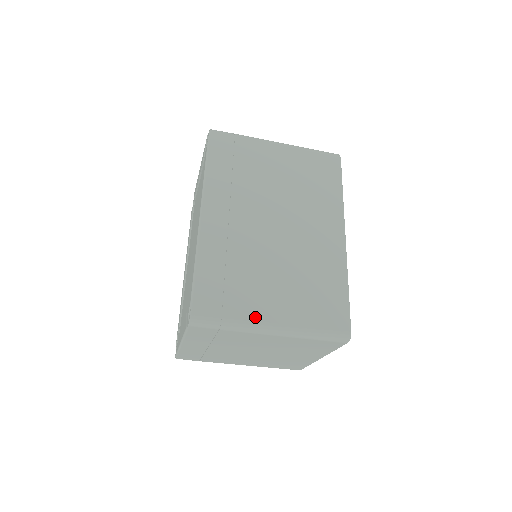
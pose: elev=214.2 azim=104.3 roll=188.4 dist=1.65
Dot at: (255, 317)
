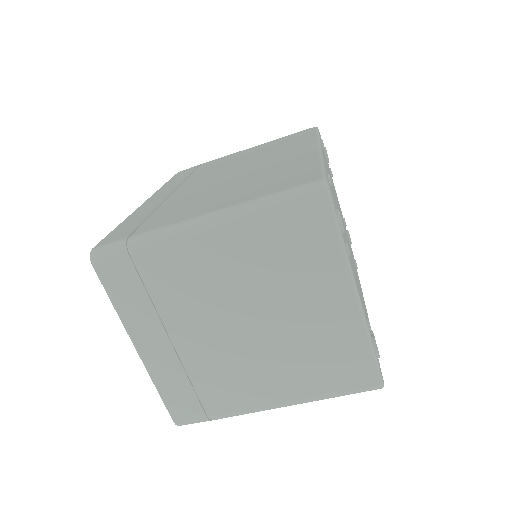
Dot at: (175, 221)
